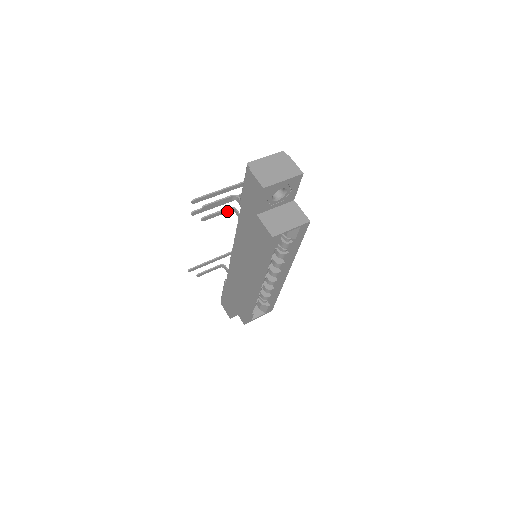
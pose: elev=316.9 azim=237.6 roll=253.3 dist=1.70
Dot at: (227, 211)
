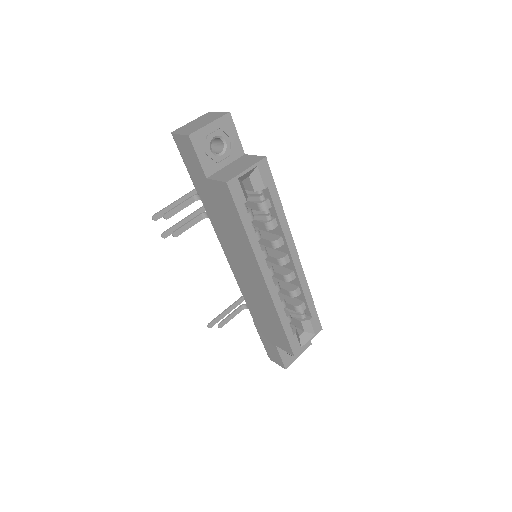
Dot at: (199, 220)
